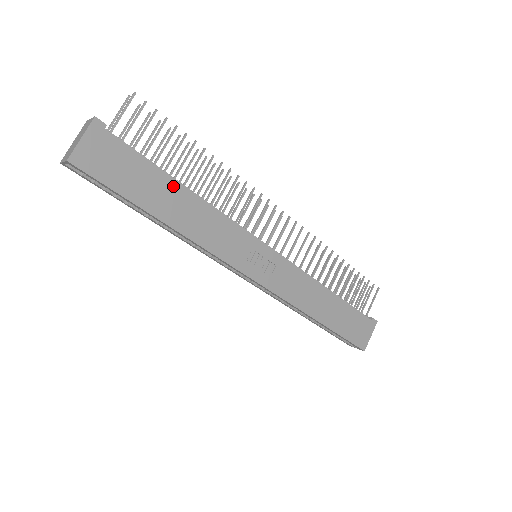
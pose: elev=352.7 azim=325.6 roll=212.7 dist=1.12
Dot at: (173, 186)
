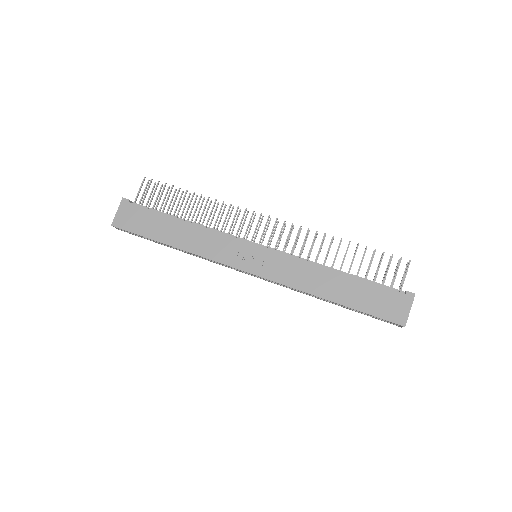
Dot at: (173, 222)
